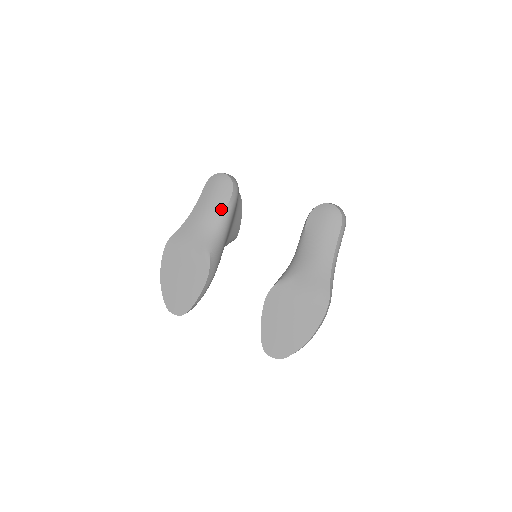
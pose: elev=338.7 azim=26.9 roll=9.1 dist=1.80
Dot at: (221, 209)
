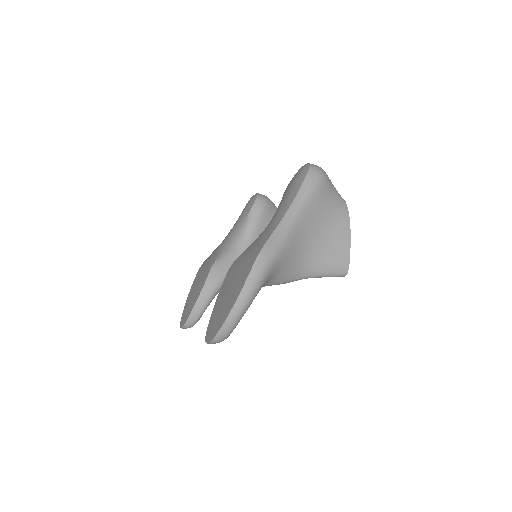
Dot at: (243, 222)
